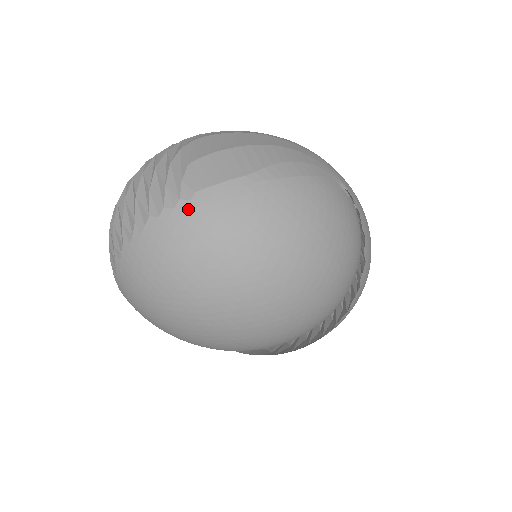
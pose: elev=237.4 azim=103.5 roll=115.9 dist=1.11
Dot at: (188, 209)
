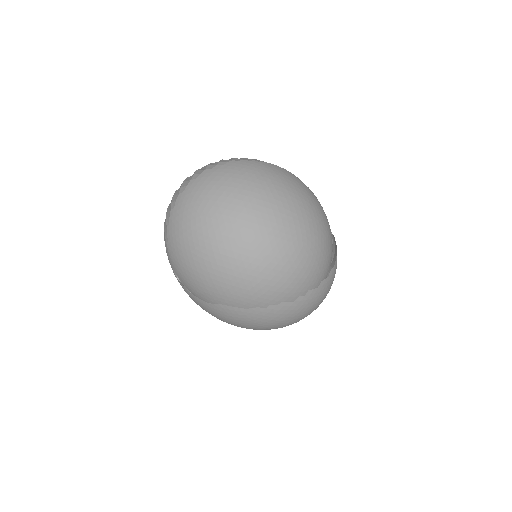
Dot at: (258, 163)
